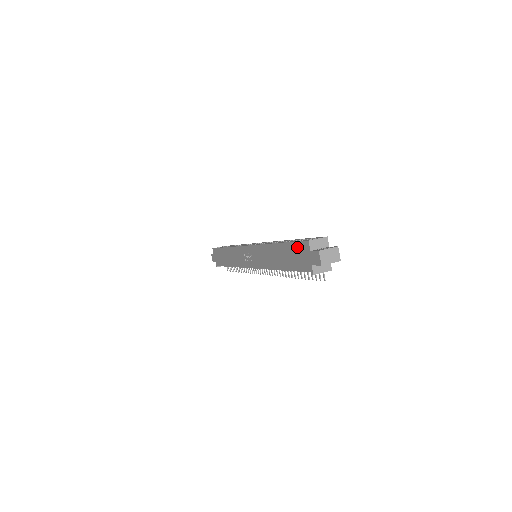
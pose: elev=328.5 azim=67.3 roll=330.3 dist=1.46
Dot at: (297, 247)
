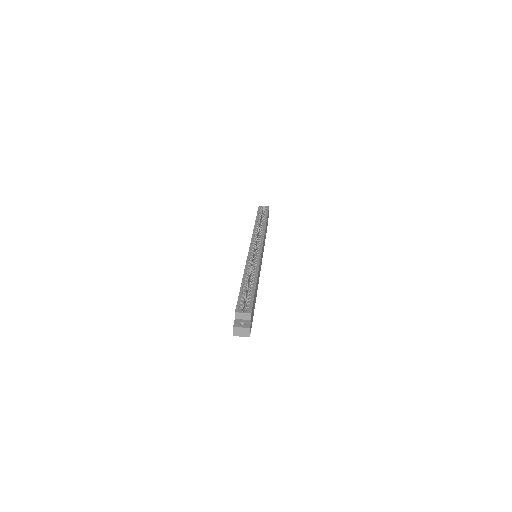
Dot at: occluded
